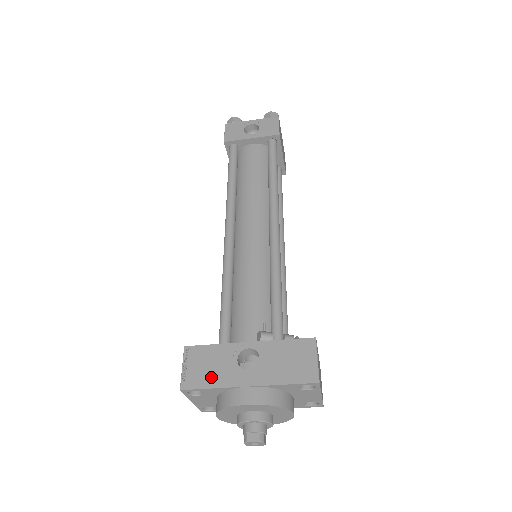
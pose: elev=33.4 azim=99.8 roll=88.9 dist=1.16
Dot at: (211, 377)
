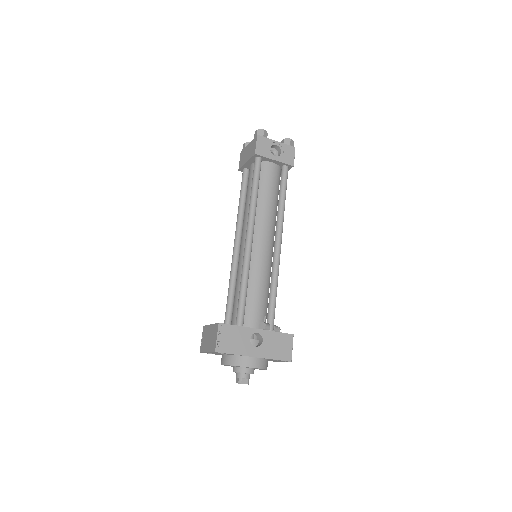
Dot at: (234, 347)
